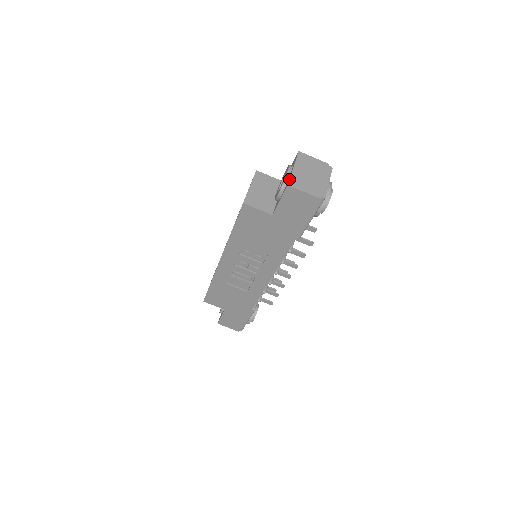
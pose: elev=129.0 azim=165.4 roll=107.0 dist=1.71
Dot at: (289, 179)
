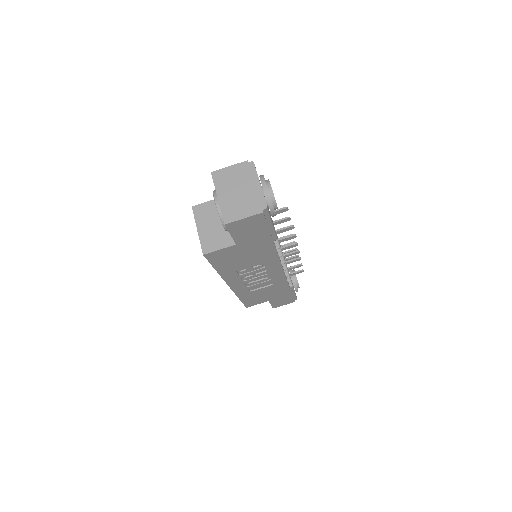
Dot at: (222, 216)
